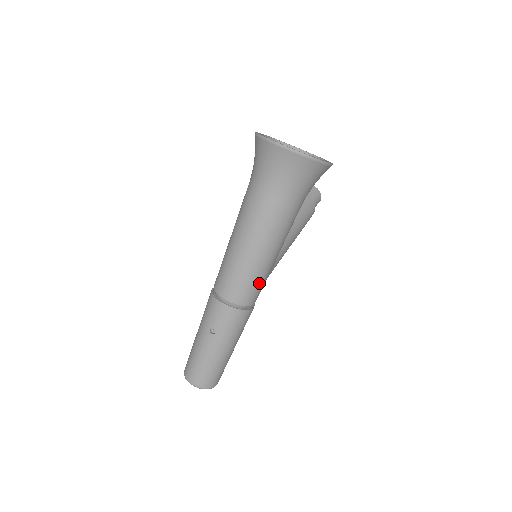
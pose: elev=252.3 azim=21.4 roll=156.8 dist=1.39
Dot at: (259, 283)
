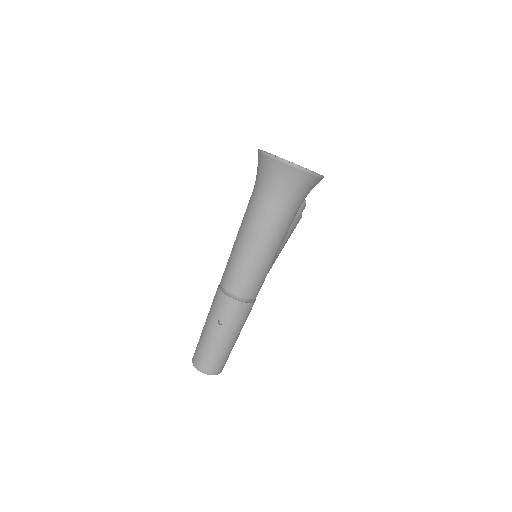
Dot at: (261, 279)
